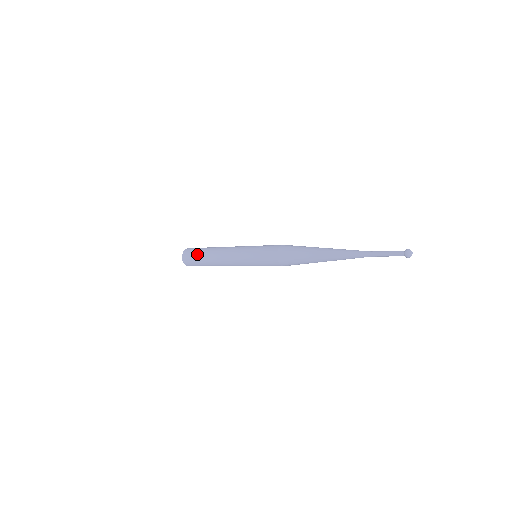
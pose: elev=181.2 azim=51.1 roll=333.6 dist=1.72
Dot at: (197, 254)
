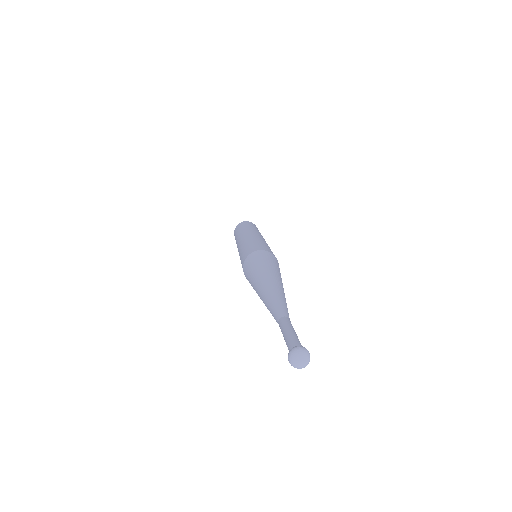
Dot at: occluded
